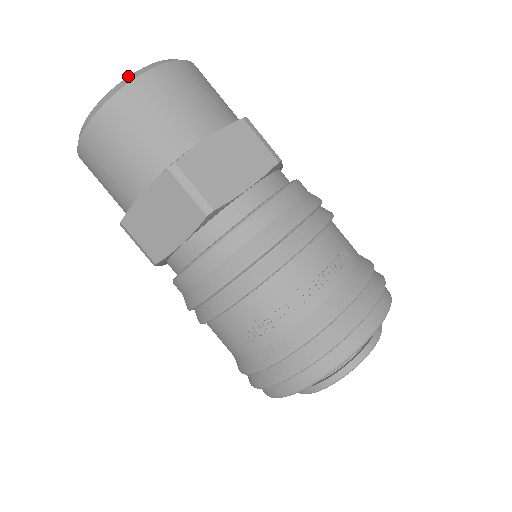
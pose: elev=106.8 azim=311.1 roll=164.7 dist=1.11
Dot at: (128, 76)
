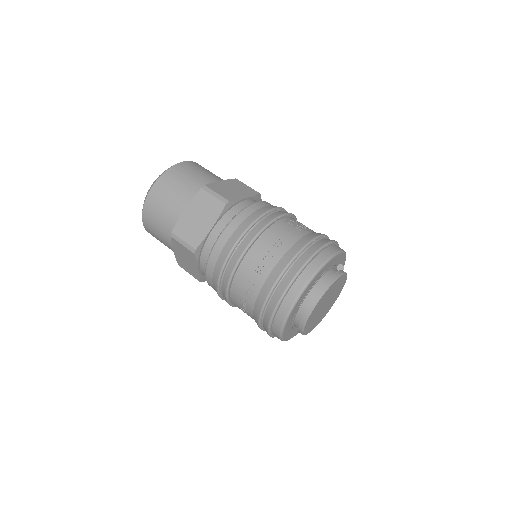
Dot at: occluded
